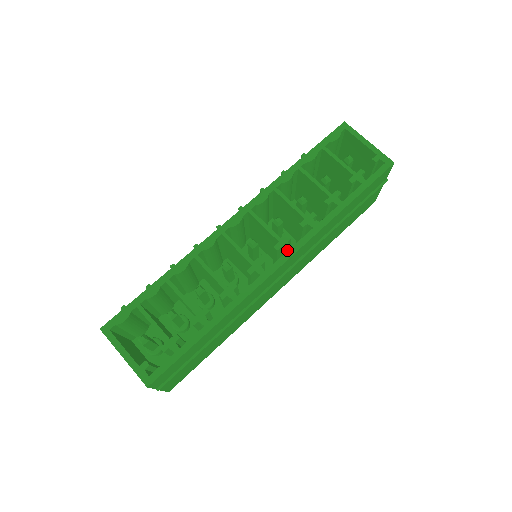
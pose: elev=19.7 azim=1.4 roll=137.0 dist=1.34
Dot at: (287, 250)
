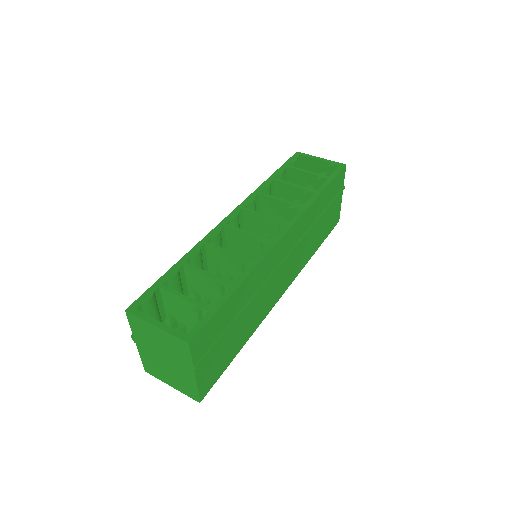
Dot at: (286, 224)
